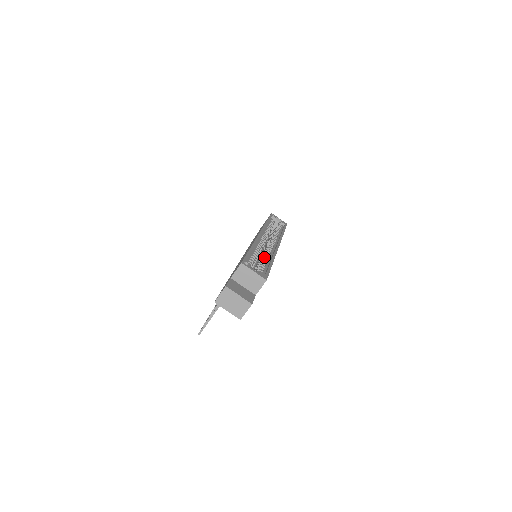
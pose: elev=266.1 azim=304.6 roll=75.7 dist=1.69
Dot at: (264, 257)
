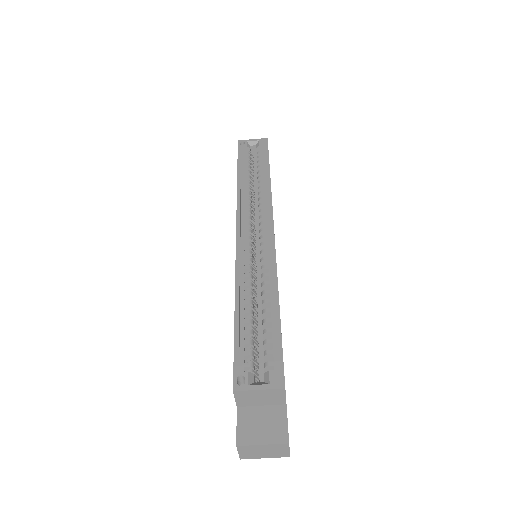
Dot at: (263, 295)
